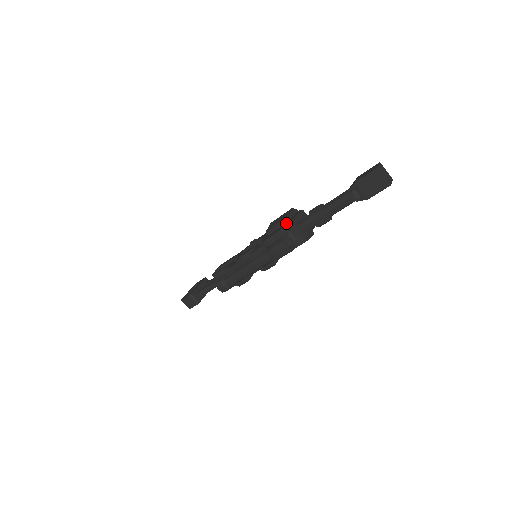
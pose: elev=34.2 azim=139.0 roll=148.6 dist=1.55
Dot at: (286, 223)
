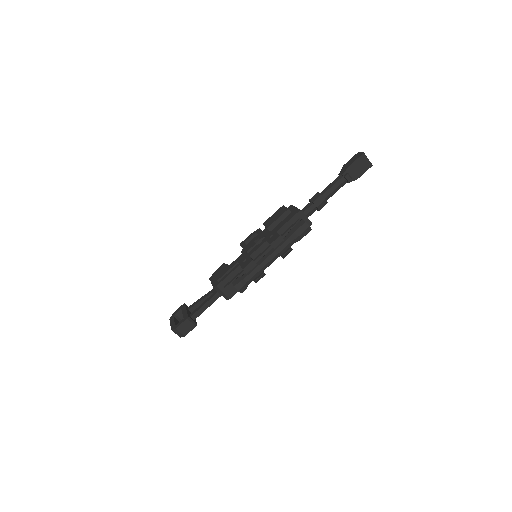
Dot at: (289, 214)
